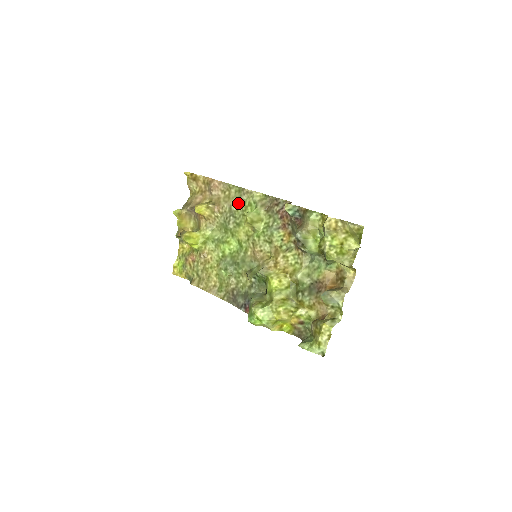
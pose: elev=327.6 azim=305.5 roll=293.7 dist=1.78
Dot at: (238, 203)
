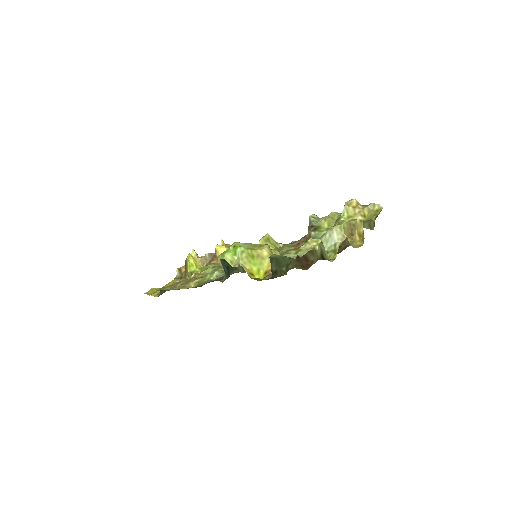
Dot at: occluded
